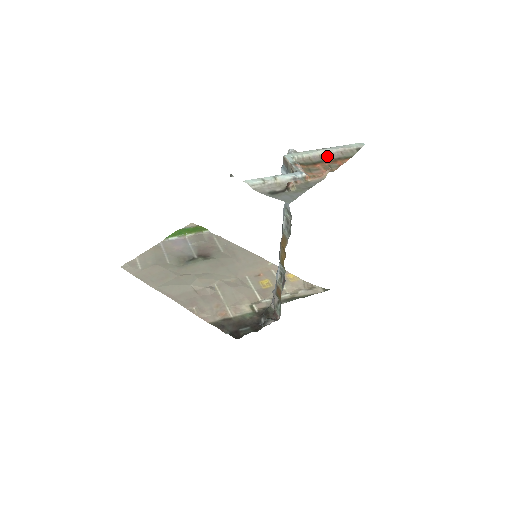
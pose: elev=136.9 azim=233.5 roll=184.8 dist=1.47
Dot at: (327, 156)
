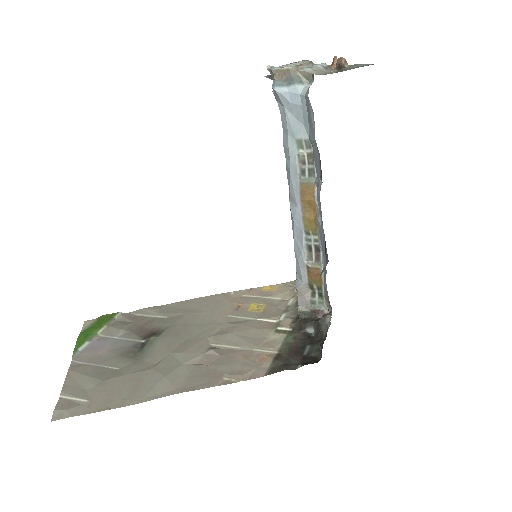
Dot at: occluded
